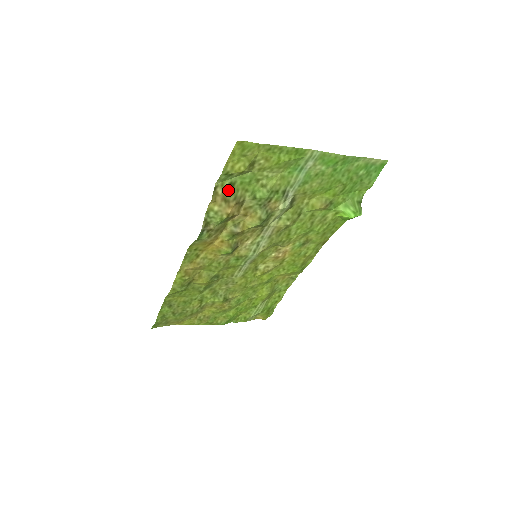
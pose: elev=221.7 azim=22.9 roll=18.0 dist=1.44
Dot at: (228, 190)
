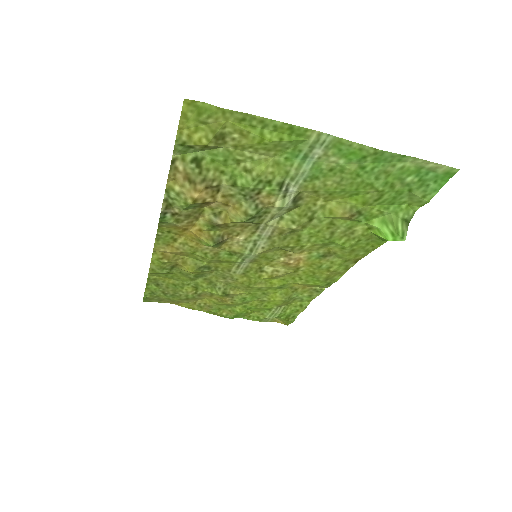
Dot at: (192, 167)
